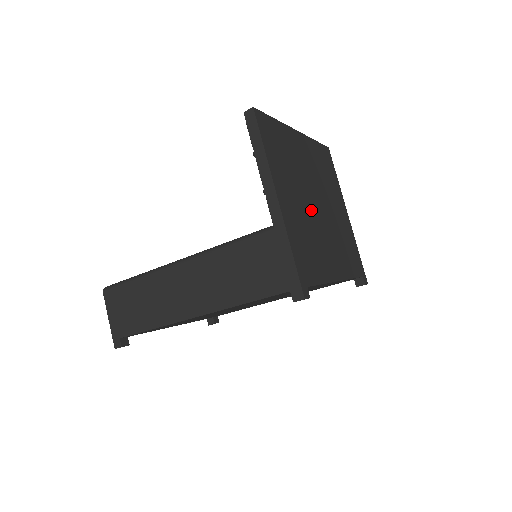
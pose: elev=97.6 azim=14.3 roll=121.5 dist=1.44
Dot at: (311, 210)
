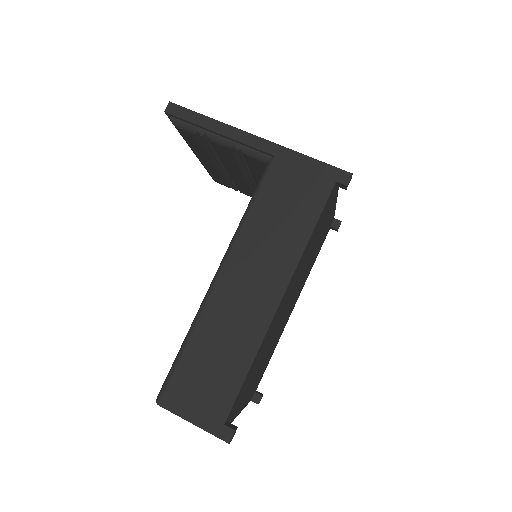
Dot at: occluded
